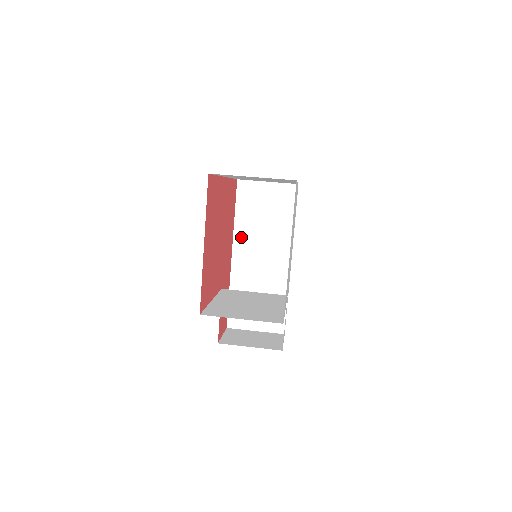
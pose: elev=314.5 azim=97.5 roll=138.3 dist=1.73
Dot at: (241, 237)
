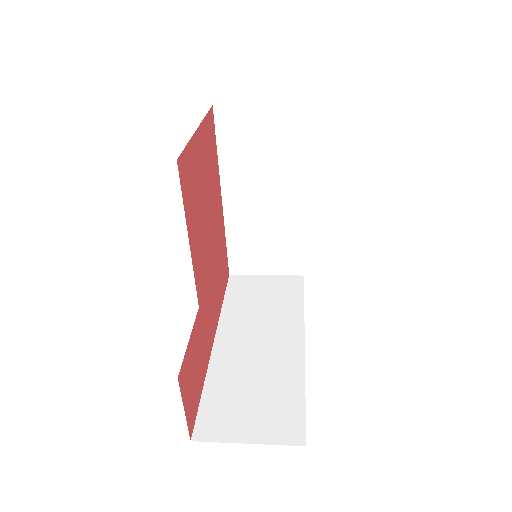
Dot at: (230, 321)
